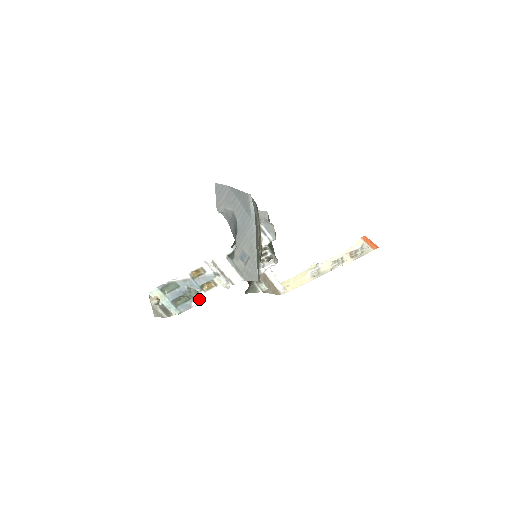
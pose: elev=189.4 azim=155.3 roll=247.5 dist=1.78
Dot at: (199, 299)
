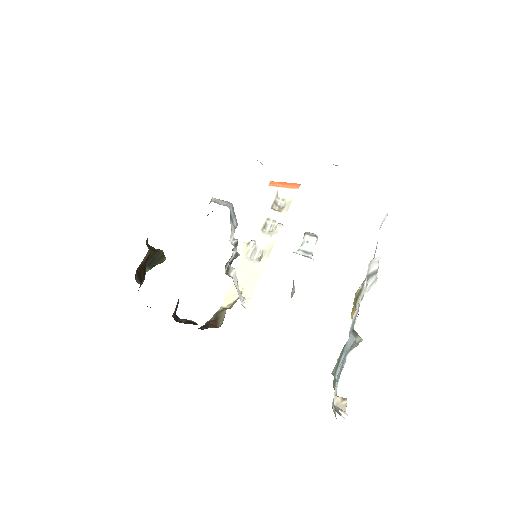
Dot at: occluded
